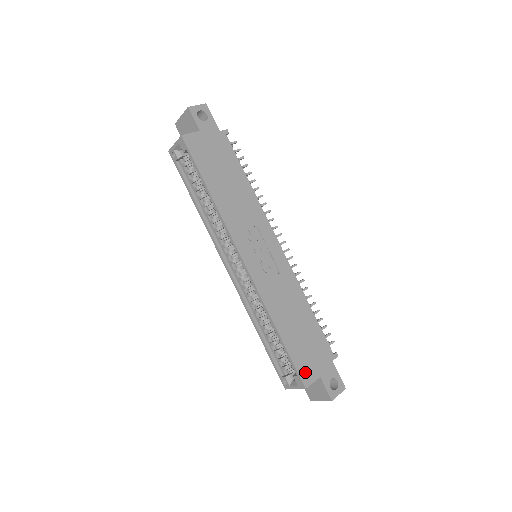
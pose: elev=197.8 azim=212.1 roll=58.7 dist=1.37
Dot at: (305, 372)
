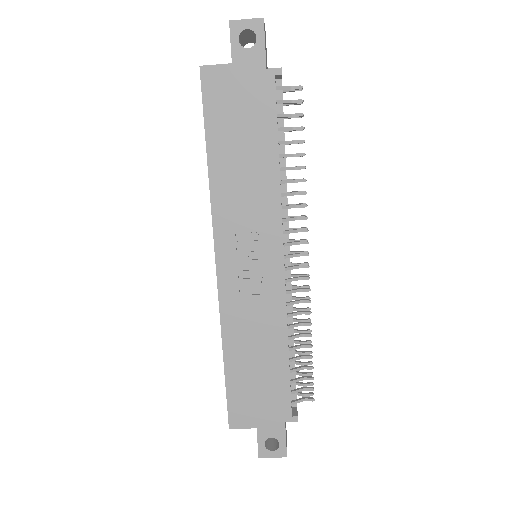
Dot at: (238, 413)
